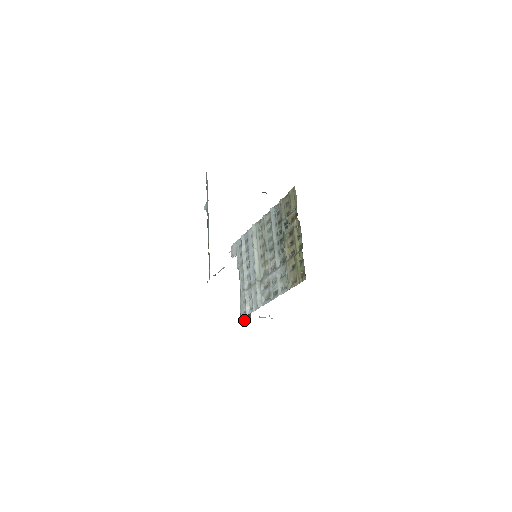
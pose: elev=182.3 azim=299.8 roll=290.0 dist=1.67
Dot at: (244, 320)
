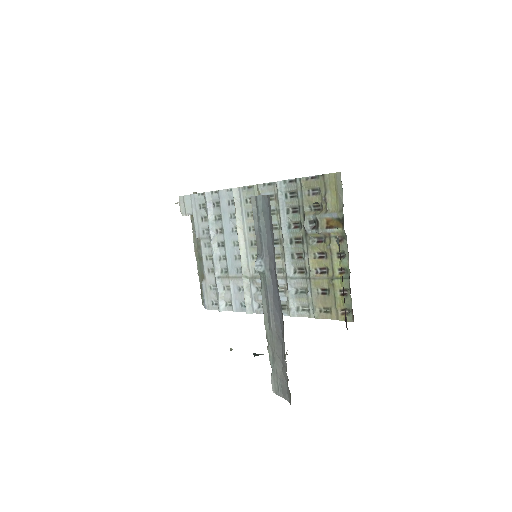
Dot at: occluded
